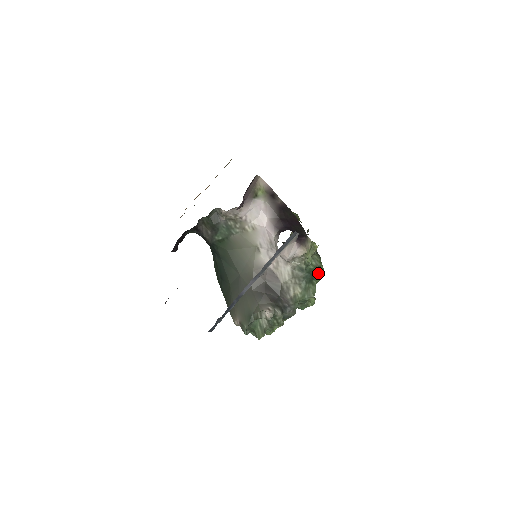
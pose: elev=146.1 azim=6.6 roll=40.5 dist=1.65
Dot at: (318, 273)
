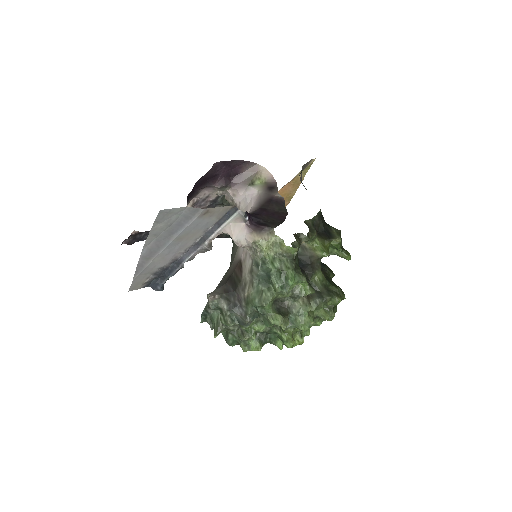
Dot at: (279, 279)
